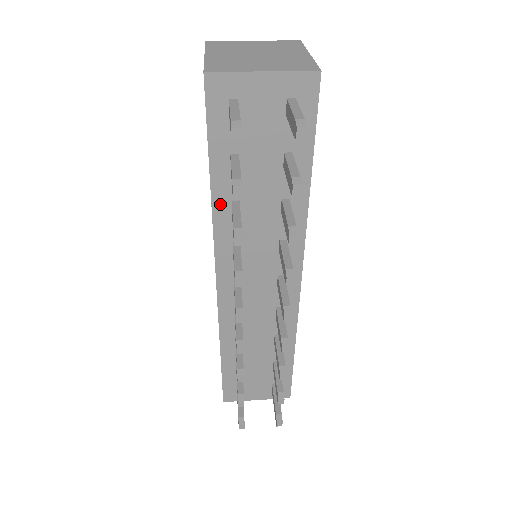
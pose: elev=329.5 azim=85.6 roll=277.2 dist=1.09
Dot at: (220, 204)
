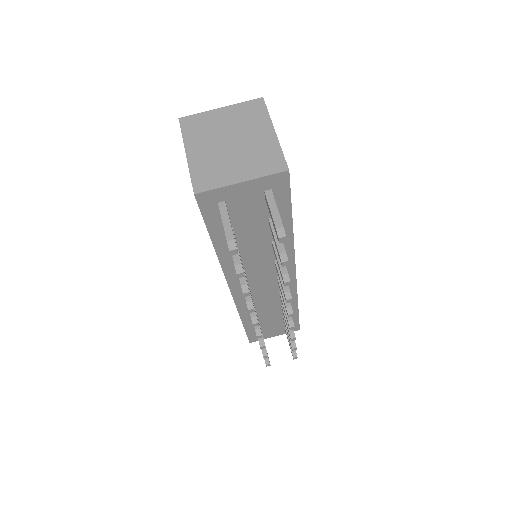
Dot at: (224, 255)
